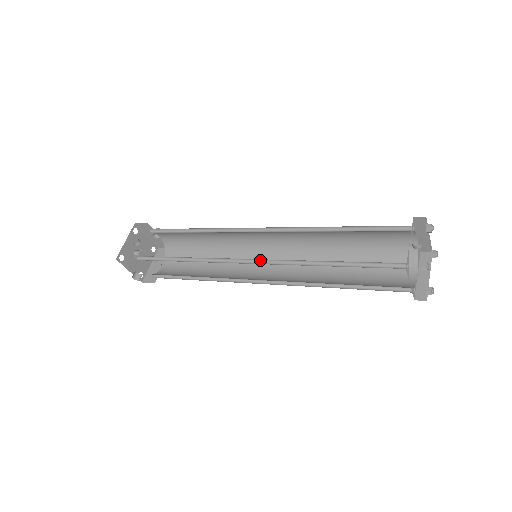
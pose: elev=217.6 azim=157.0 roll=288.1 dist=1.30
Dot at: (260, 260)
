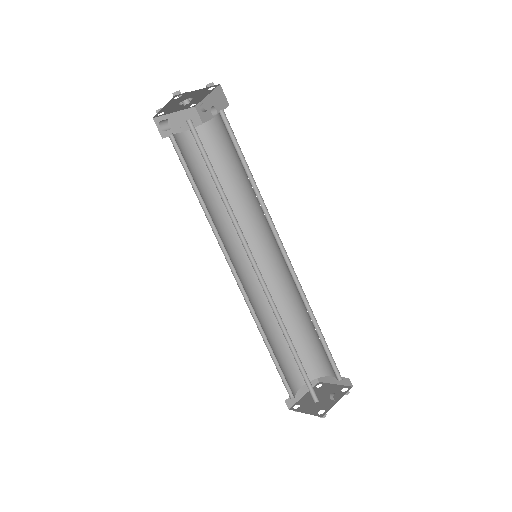
Dot at: (262, 278)
